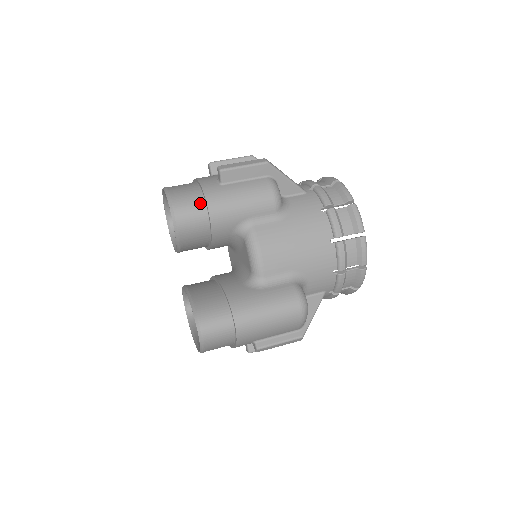
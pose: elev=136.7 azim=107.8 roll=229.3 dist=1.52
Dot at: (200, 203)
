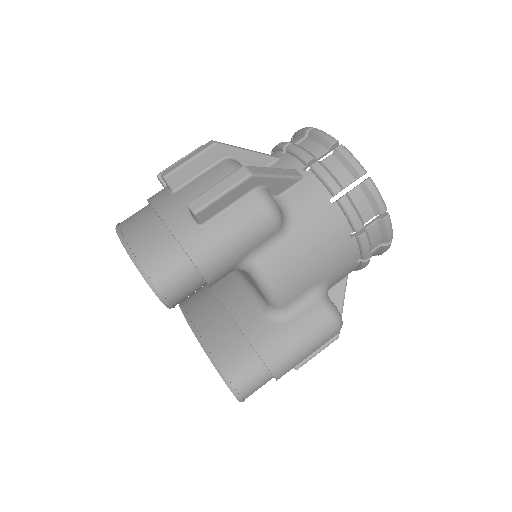
Dot at: (184, 264)
